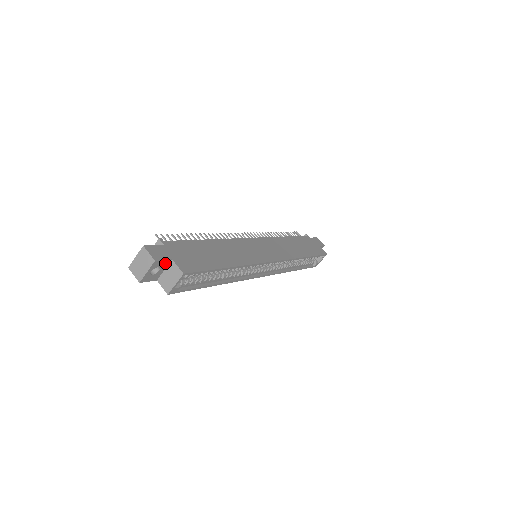
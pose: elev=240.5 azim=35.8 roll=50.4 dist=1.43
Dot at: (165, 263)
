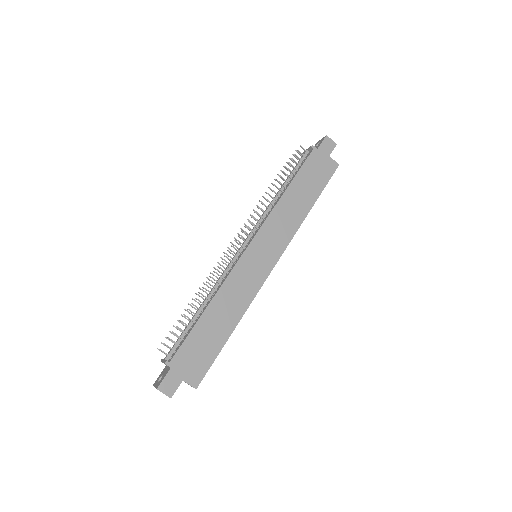
Dot at: (179, 384)
